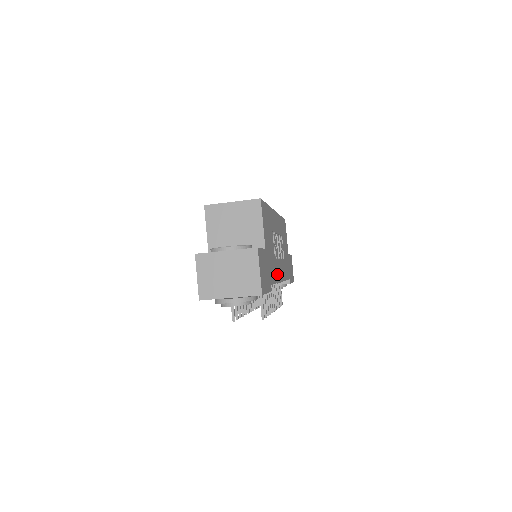
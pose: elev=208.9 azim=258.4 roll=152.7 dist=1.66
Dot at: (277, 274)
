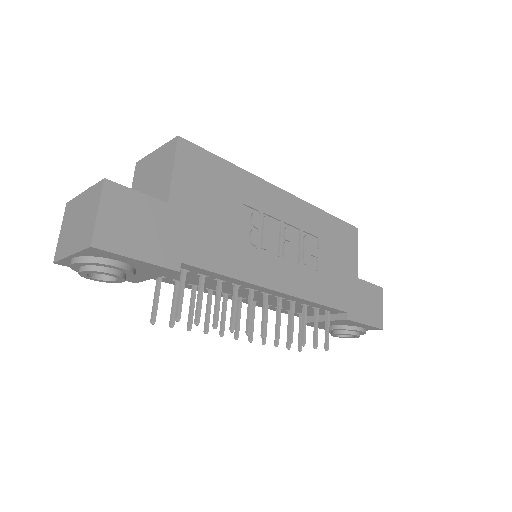
Dot at: (245, 268)
